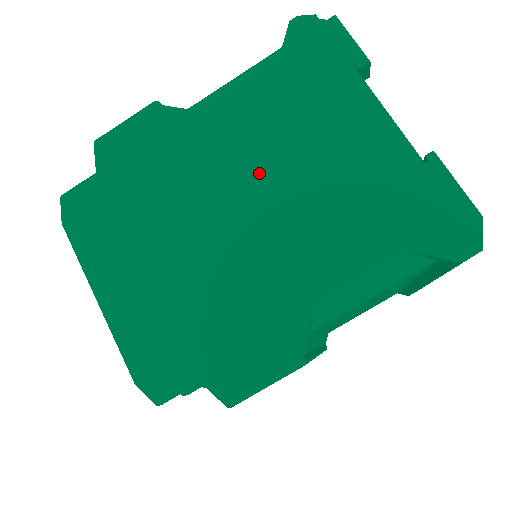
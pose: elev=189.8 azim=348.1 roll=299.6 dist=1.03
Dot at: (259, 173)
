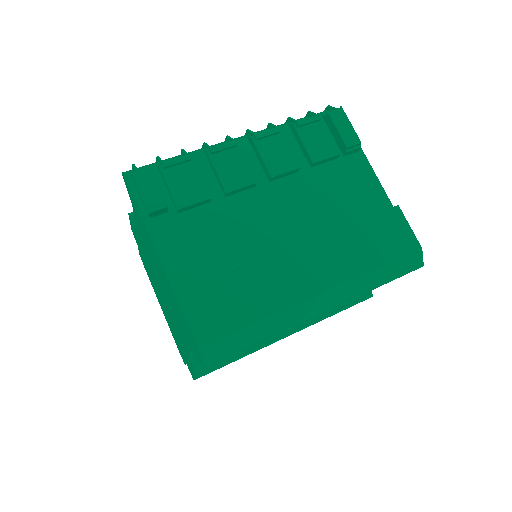
Dot at: (156, 273)
